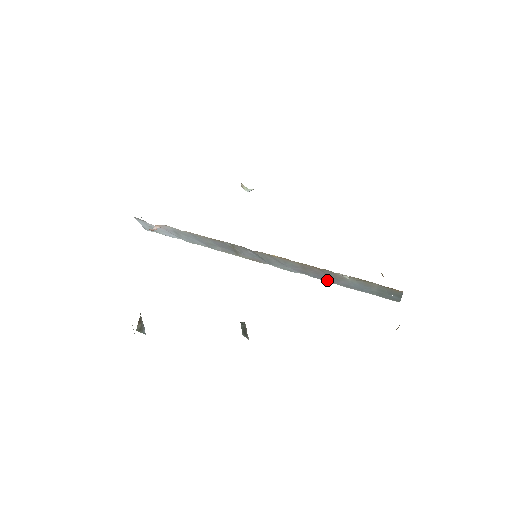
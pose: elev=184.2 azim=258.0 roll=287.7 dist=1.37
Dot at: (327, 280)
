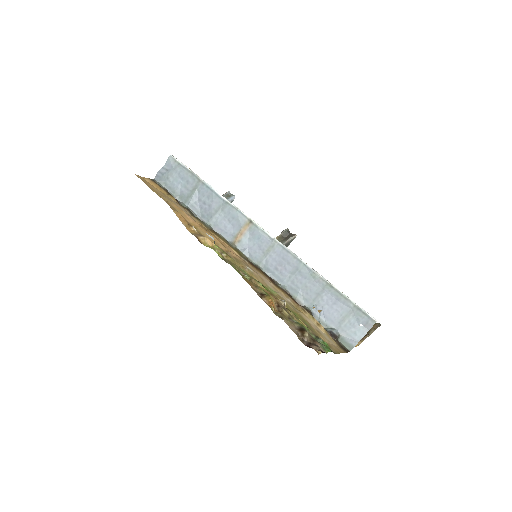
Dot at: (320, 279)
